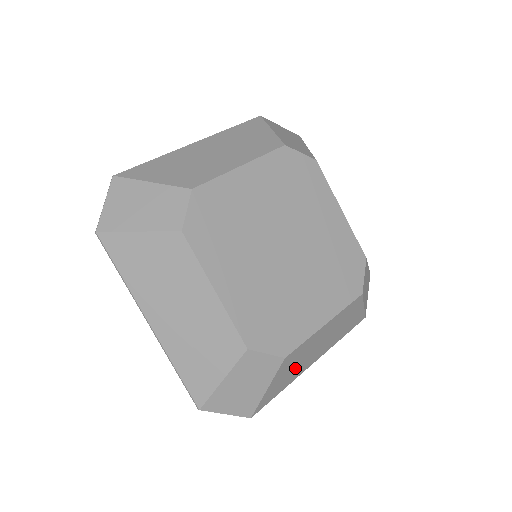
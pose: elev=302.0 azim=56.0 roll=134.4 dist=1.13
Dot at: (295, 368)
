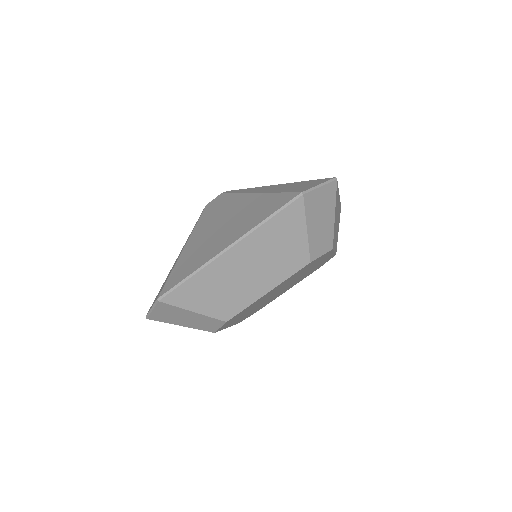
Dot at: occluded
